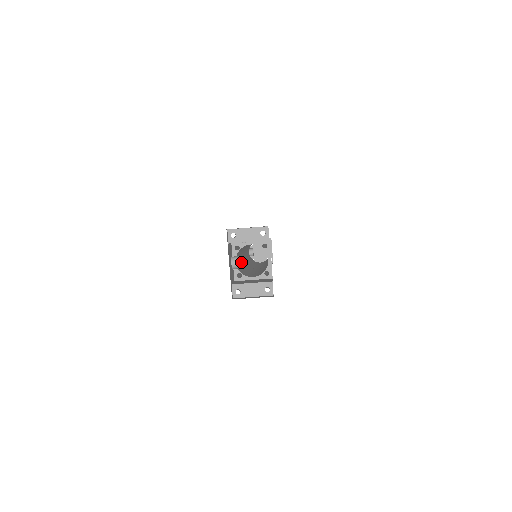
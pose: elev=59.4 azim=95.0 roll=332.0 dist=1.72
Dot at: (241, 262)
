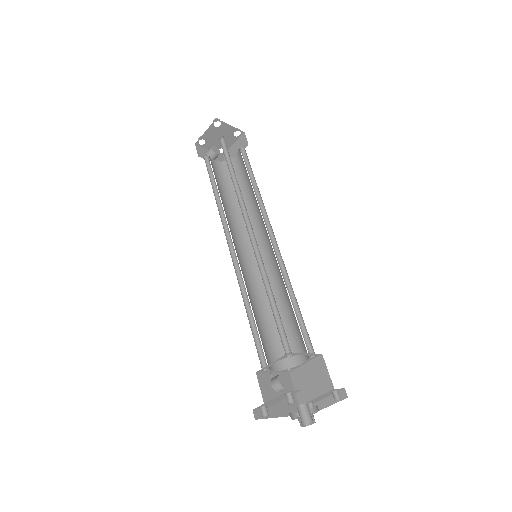
Dot at: (259, 302)
